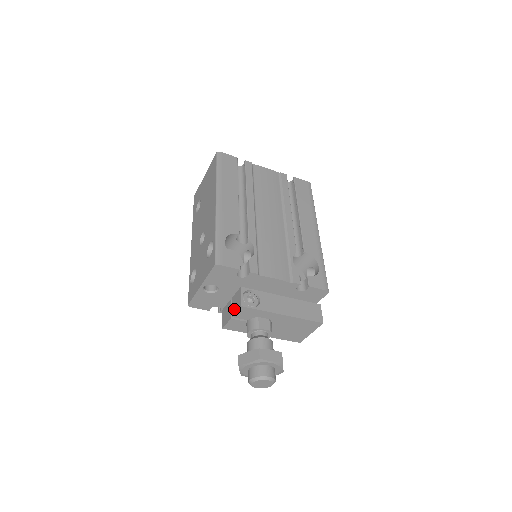
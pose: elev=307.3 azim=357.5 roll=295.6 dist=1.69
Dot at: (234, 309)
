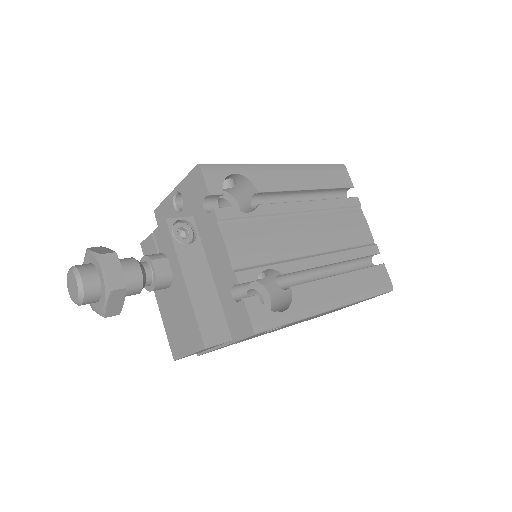
Dot at: occluded
